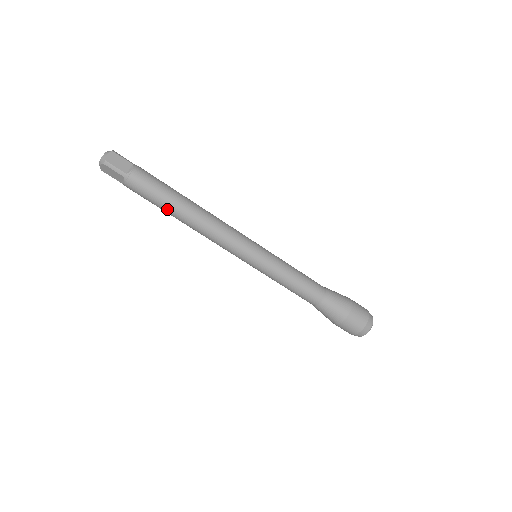
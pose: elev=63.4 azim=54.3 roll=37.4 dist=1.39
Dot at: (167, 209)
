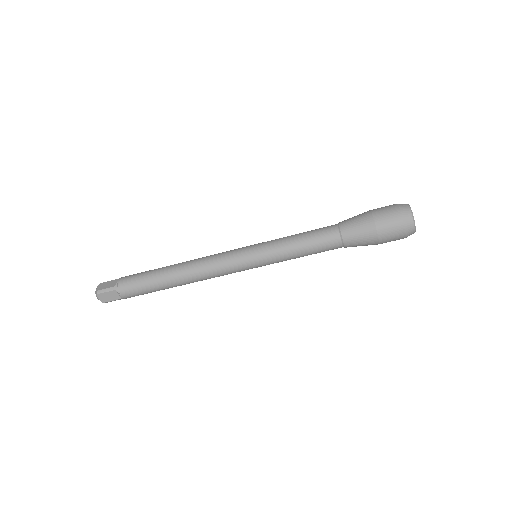
Dot at: occluded
